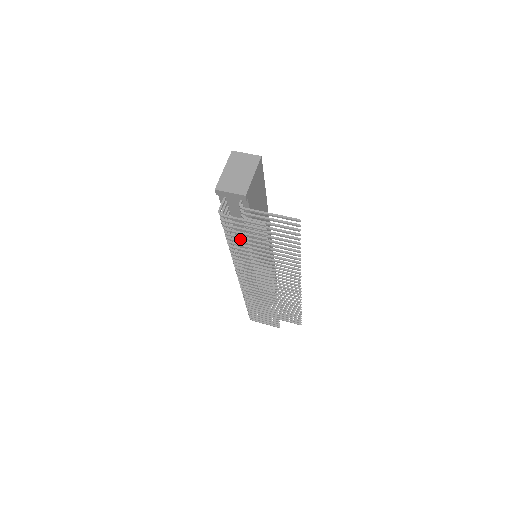
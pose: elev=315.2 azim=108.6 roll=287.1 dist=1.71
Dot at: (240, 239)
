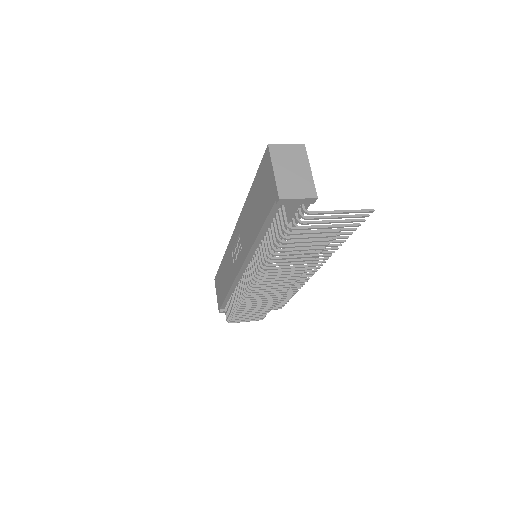
Dot at: occluded
